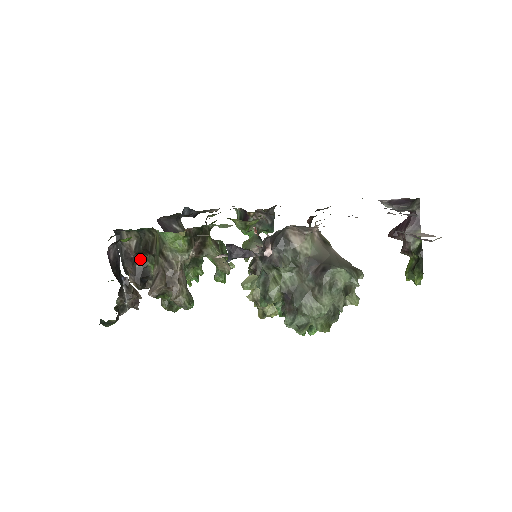
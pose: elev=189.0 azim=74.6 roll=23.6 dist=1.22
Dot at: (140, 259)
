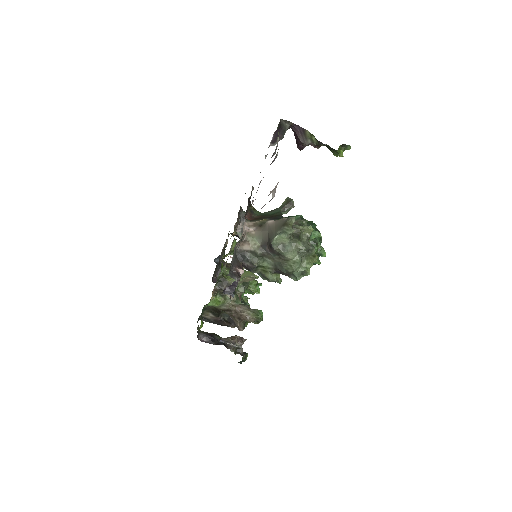
Dot at: (223, 316)
